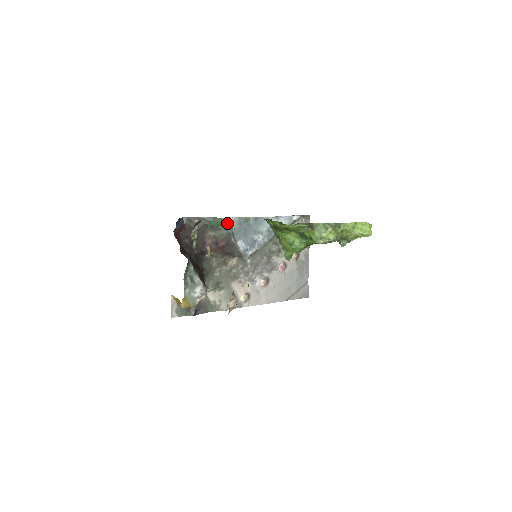
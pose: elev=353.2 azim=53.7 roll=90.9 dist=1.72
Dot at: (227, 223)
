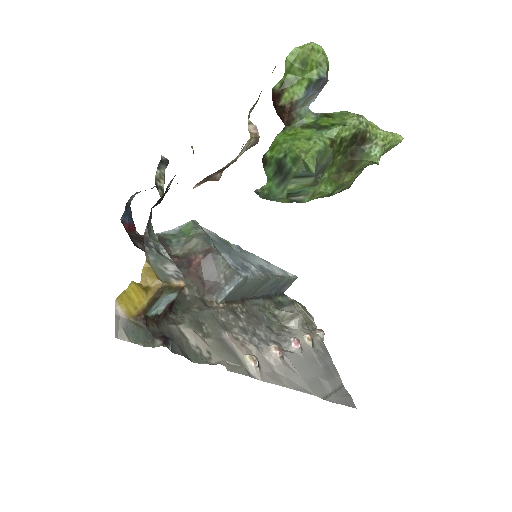
Dot at: (201, 229)
